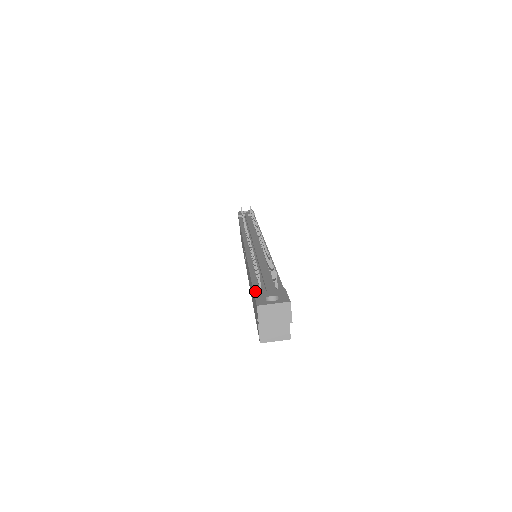
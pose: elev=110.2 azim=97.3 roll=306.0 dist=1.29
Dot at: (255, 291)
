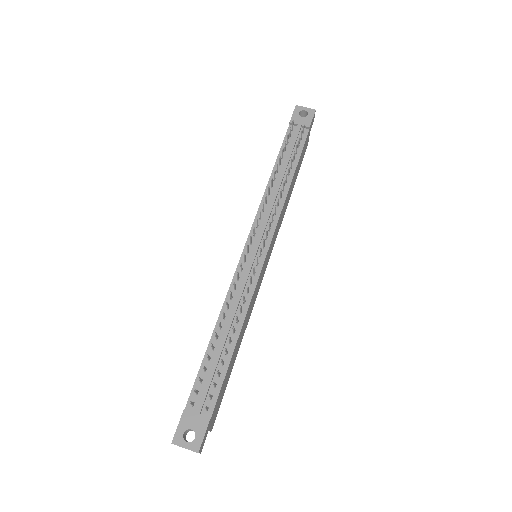
Dot at: (190, 399)
